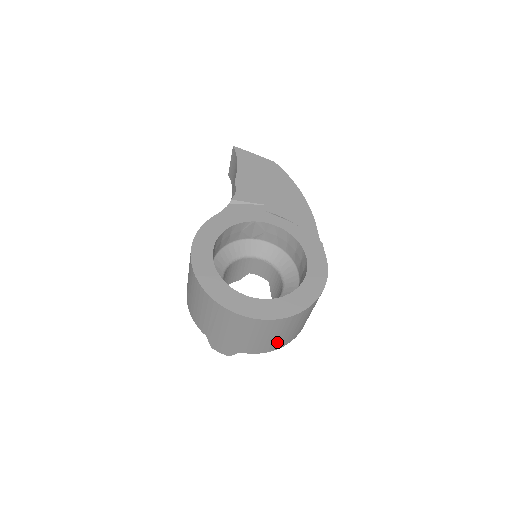
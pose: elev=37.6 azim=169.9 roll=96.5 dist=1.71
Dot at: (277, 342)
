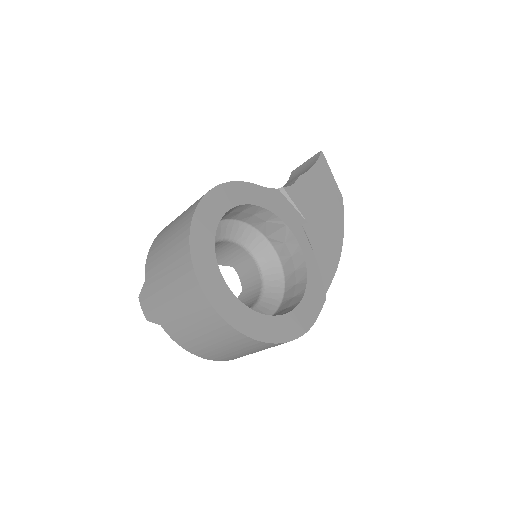
Dot at: (204, 348)
